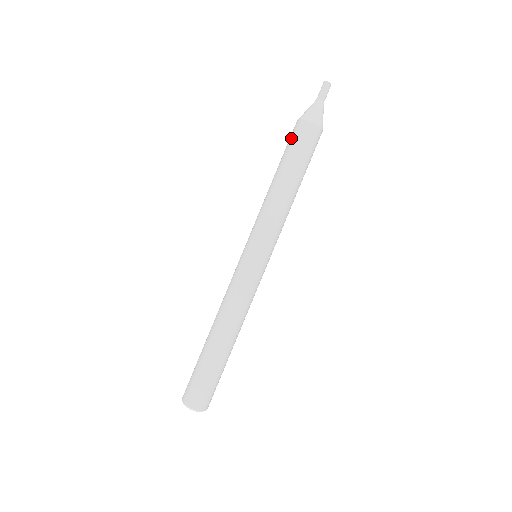
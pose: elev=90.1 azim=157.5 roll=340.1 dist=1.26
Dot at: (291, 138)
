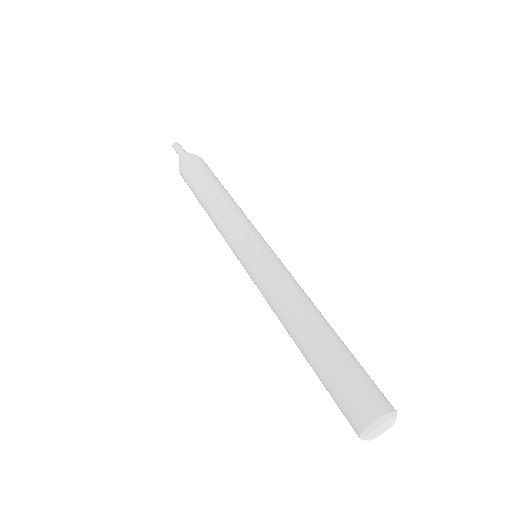
Dot at: occluded
